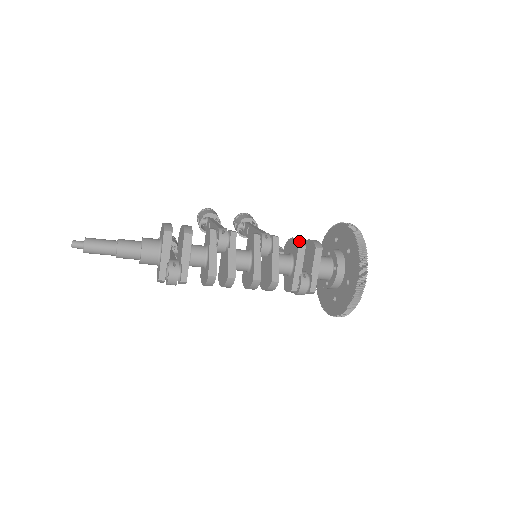
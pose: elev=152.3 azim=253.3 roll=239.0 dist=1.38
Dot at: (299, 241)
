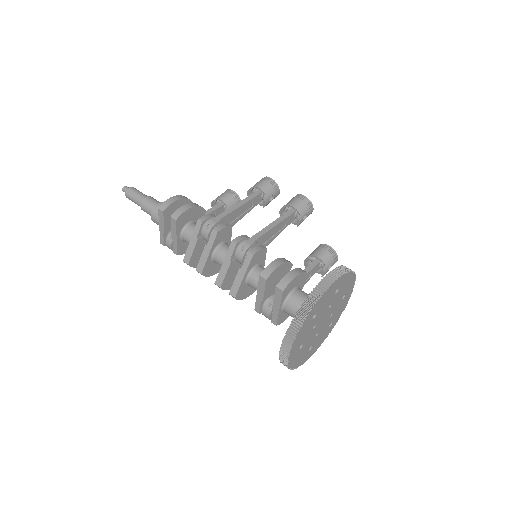
Dot at: (266, 270)
